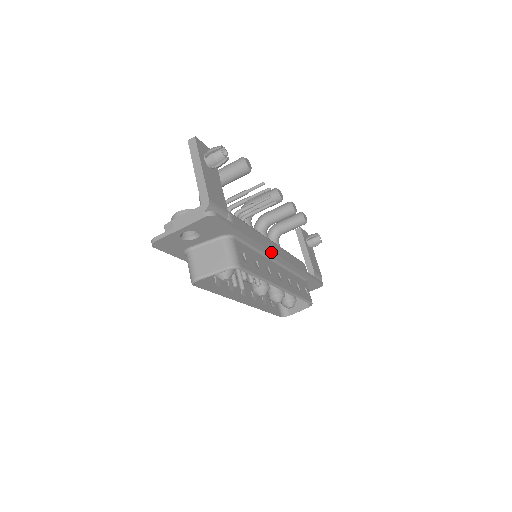
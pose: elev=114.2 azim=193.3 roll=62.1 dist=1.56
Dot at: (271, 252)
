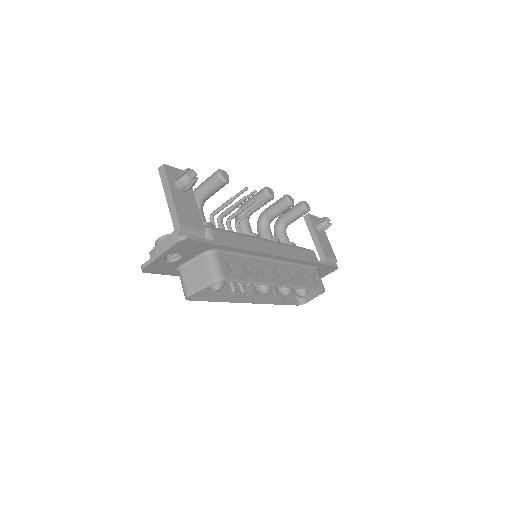
Dot at: (263, 254)
